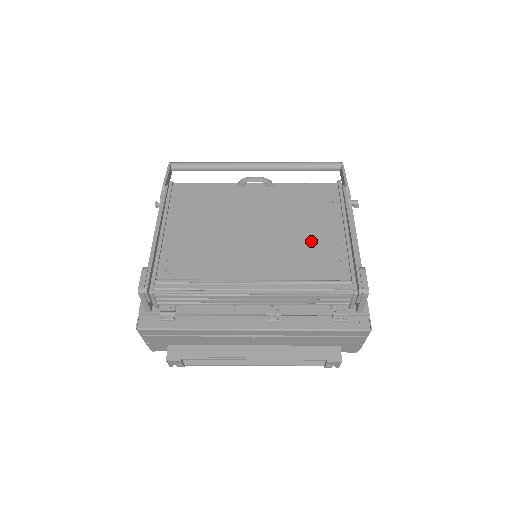
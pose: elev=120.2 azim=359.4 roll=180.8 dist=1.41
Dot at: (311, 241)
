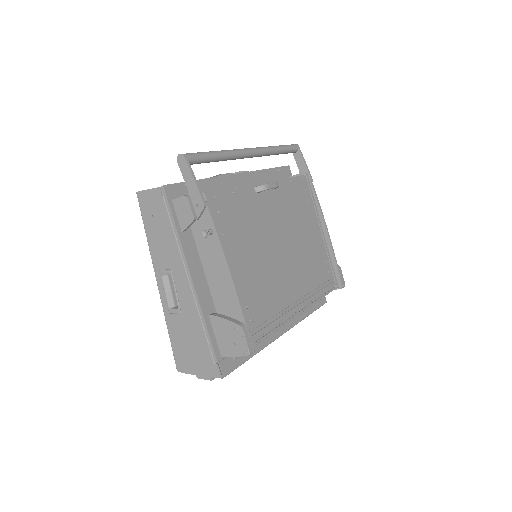
Dot at: (311, 248)
